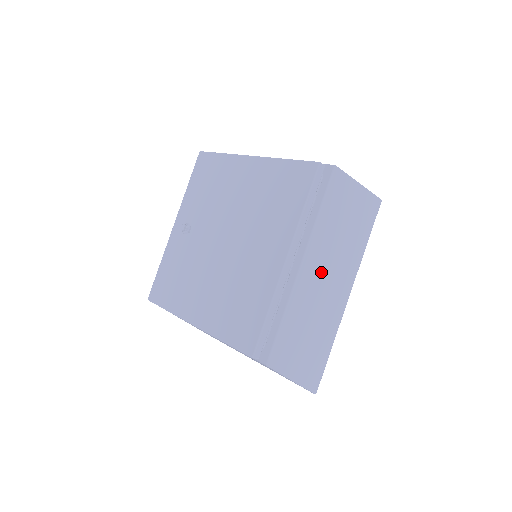
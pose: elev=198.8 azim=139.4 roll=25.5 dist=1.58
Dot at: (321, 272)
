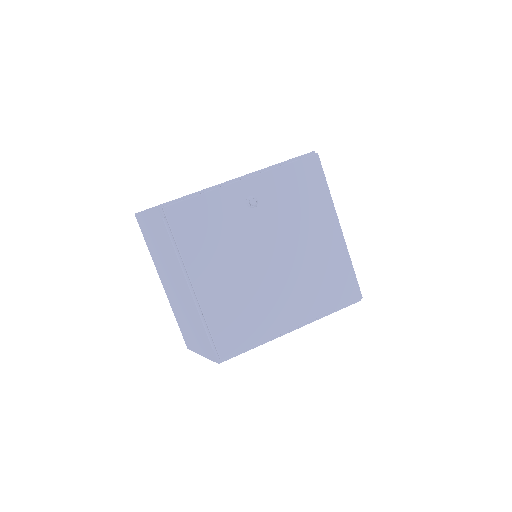
Dot at: occluded
